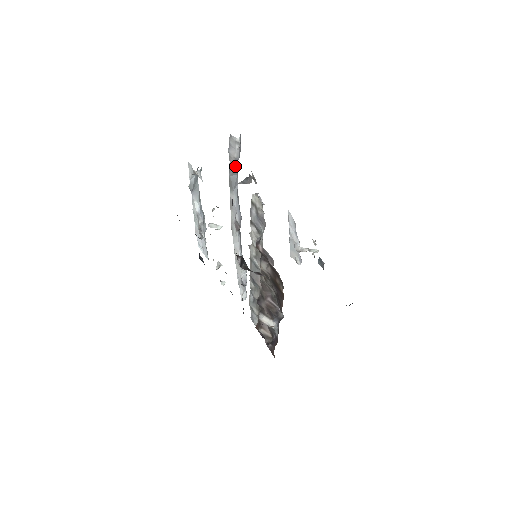
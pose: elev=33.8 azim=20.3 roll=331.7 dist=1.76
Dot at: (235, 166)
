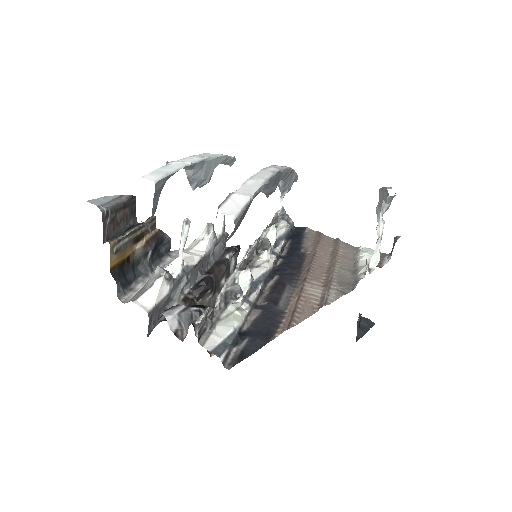
Dot at: occluded
